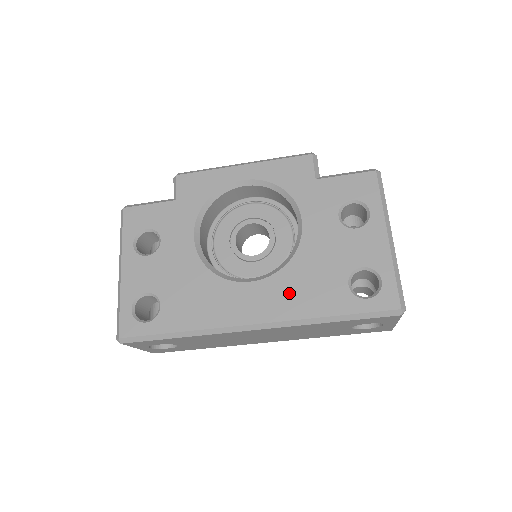
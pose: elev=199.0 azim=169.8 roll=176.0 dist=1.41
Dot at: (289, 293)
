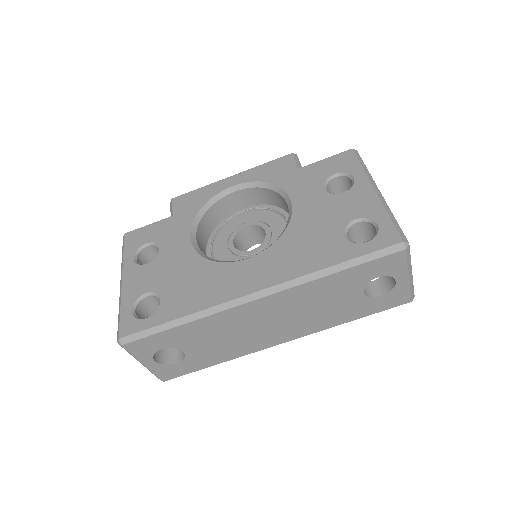
Dot at: (287, 257)
